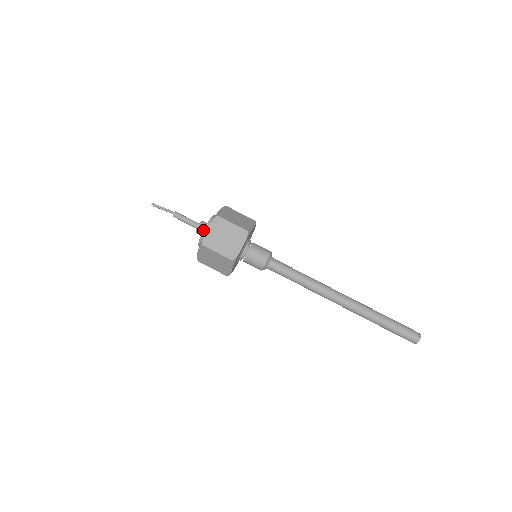
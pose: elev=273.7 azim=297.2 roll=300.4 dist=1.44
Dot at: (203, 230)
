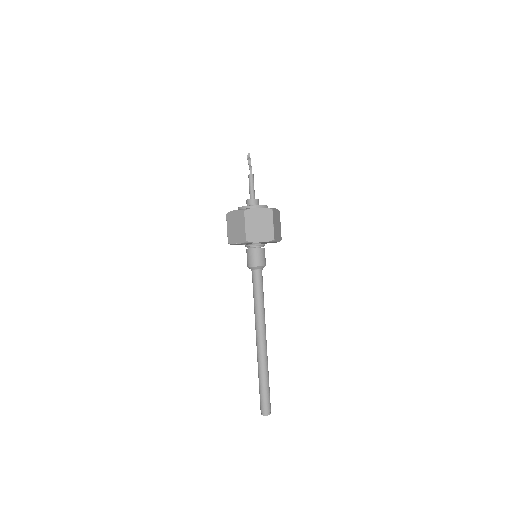
Dot at: (254, 205)
